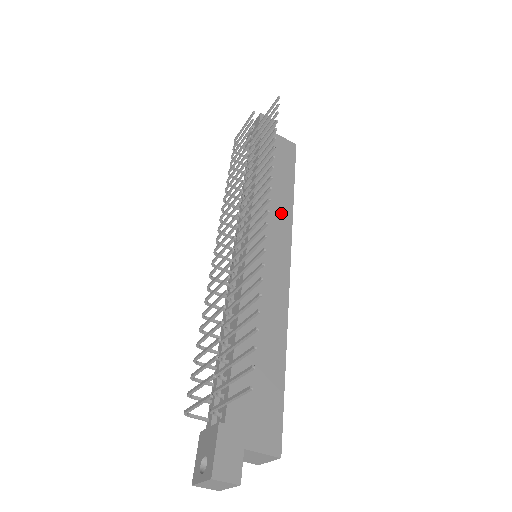
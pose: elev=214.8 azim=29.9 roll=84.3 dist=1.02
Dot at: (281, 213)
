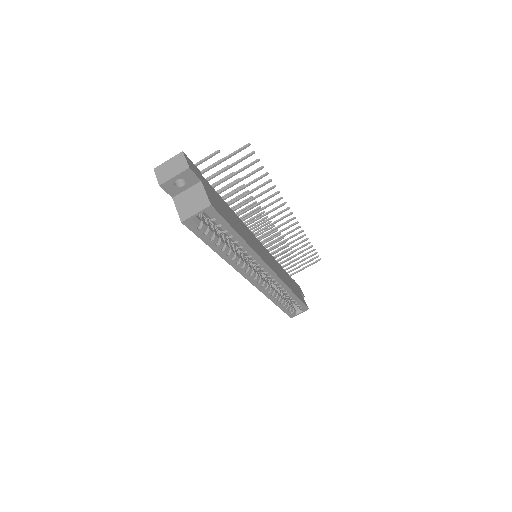
Dot at: (283, 277)
